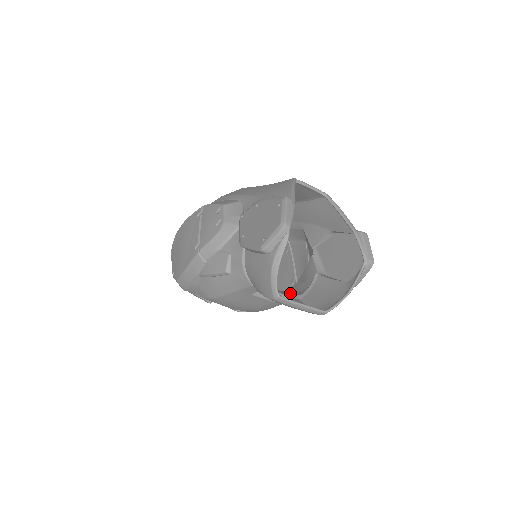
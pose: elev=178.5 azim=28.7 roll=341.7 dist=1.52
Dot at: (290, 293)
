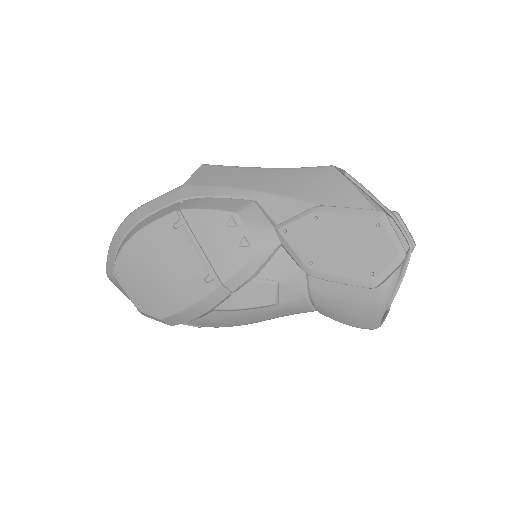
Dot at: occluded
